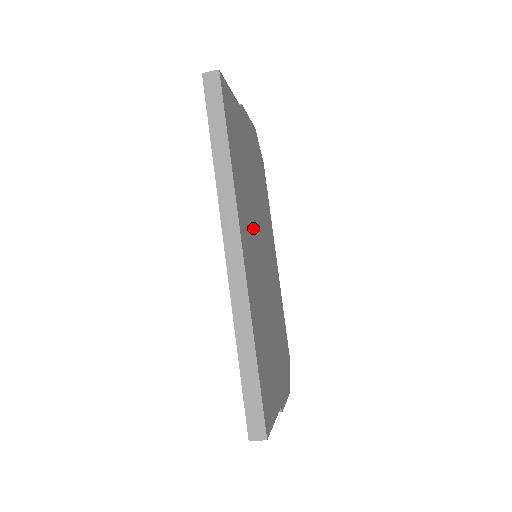
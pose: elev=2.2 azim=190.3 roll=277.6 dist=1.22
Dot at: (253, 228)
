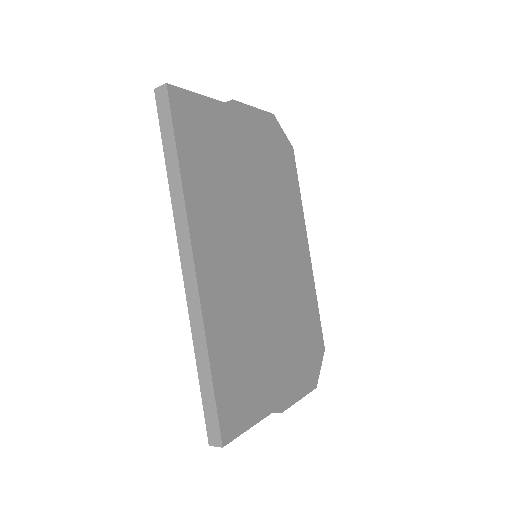
Dot at: (236, 232)
